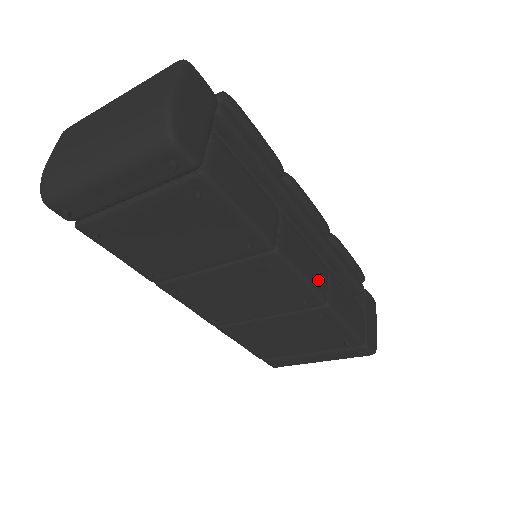
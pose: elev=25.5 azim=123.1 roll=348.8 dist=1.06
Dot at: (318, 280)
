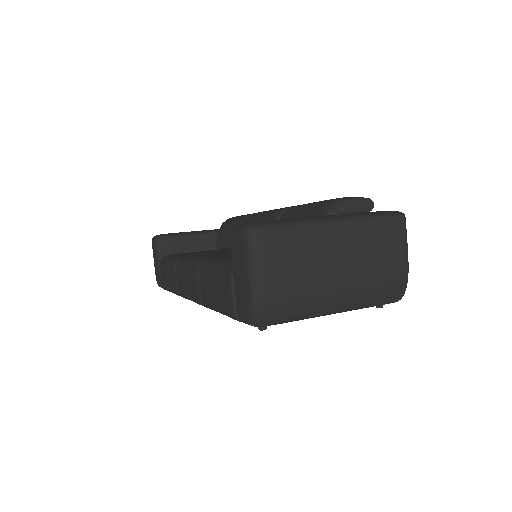
Dot at: occluded
